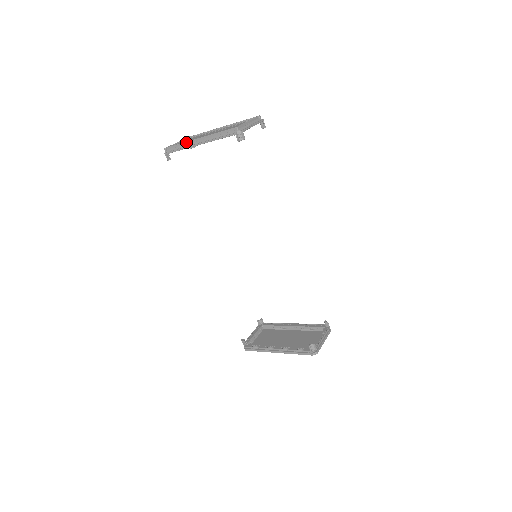
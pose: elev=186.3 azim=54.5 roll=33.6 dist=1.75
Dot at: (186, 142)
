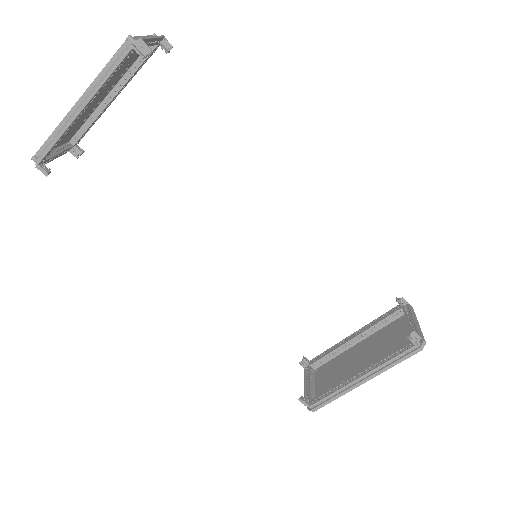
Dot at: (60, 123)
